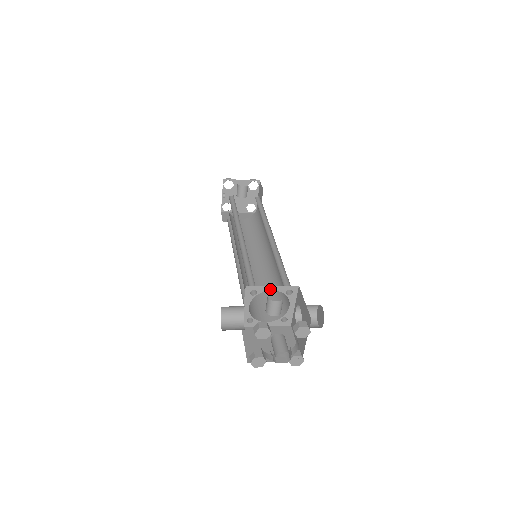
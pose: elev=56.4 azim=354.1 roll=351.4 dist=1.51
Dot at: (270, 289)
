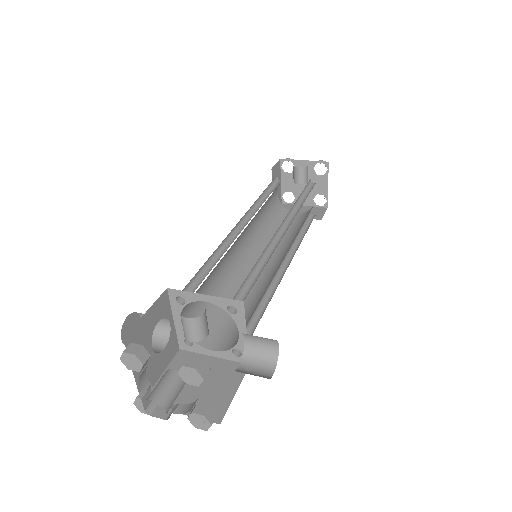
Dot at: (202, 299)
